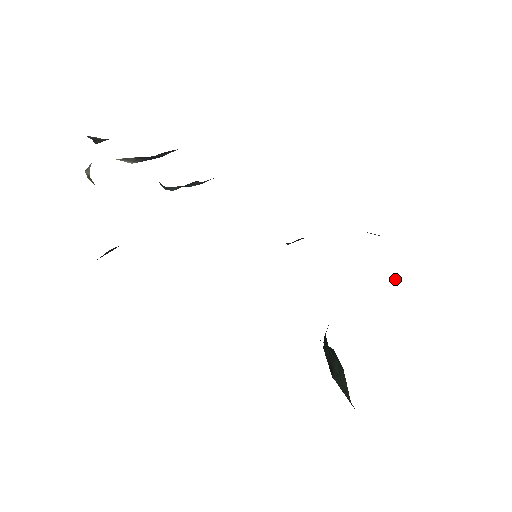
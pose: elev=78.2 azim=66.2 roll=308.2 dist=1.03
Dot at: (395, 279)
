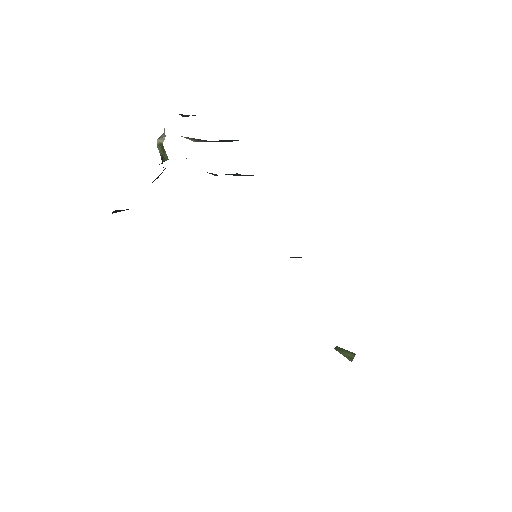
Dot at: occluded
